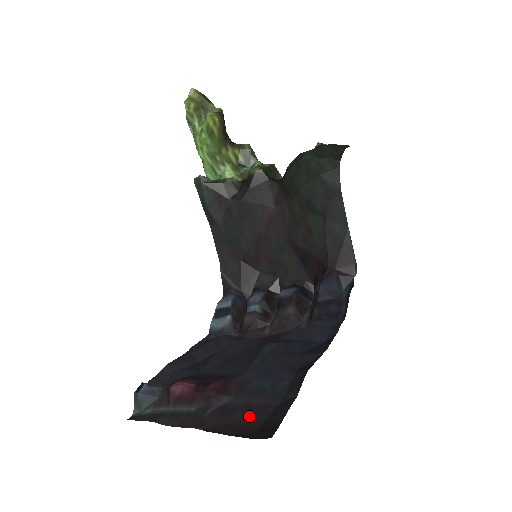
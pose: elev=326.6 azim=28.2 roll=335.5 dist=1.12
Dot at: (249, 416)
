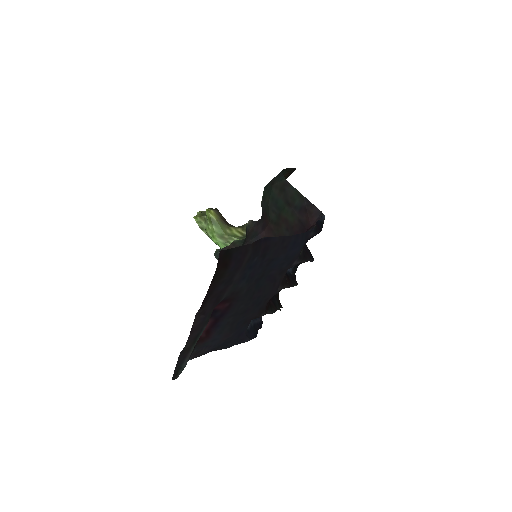
Dot at: (226, 279)
